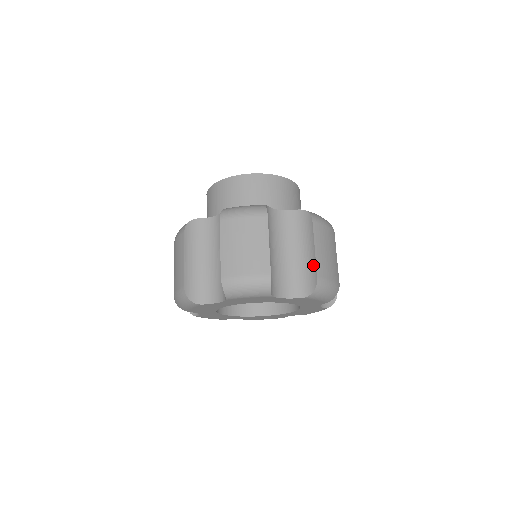
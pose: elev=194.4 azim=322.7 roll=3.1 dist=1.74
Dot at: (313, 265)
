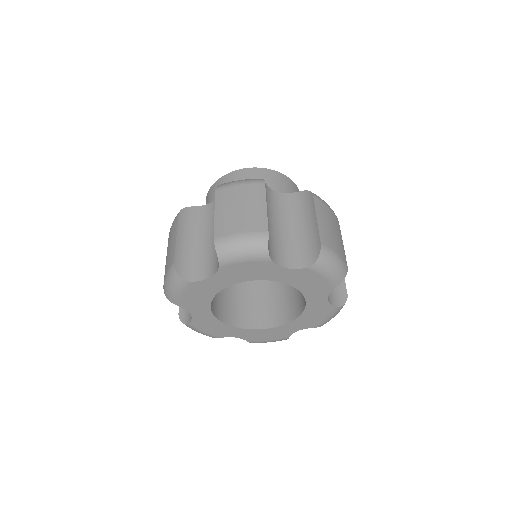
Dot at: (342, 283)
